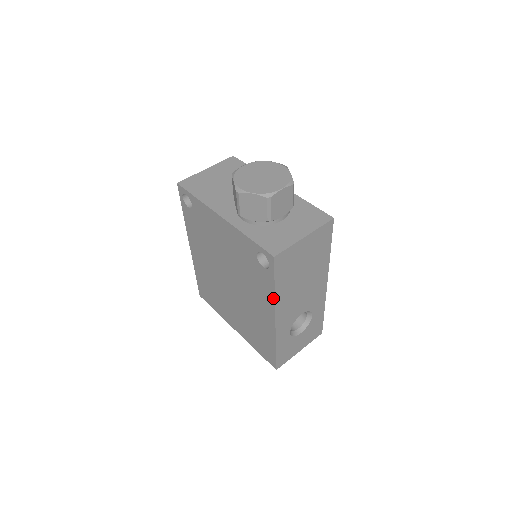
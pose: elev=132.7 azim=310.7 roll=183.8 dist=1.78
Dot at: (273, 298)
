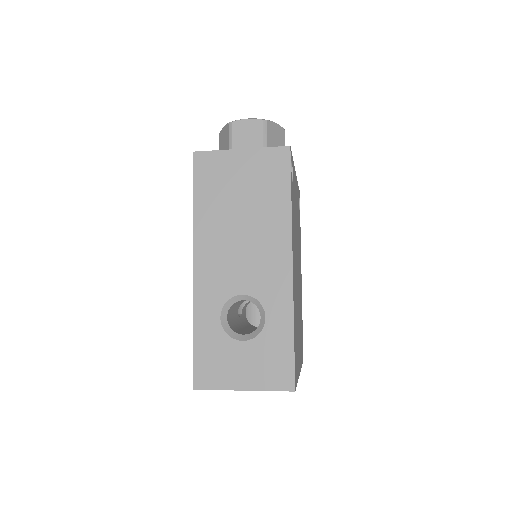
Dot at: (194, 224)
